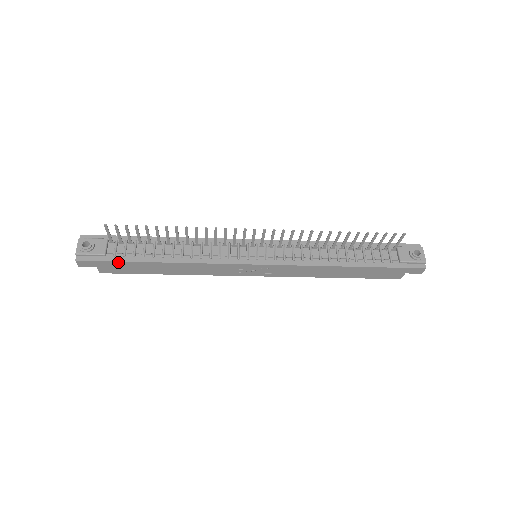
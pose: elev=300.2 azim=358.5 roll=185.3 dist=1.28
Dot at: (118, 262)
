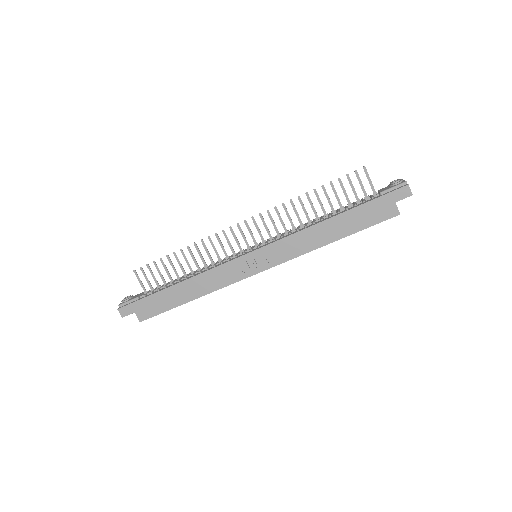
Dot at: (146, 298)
